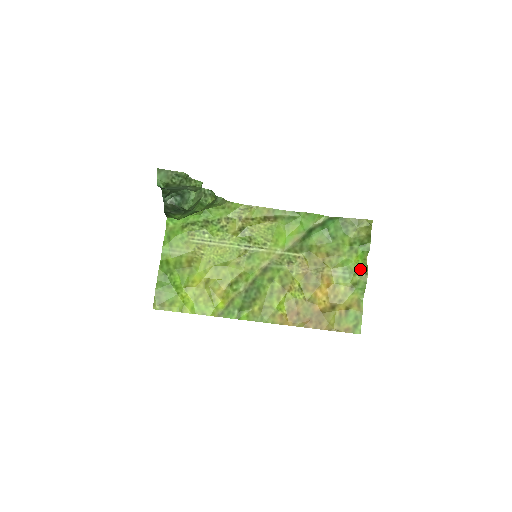
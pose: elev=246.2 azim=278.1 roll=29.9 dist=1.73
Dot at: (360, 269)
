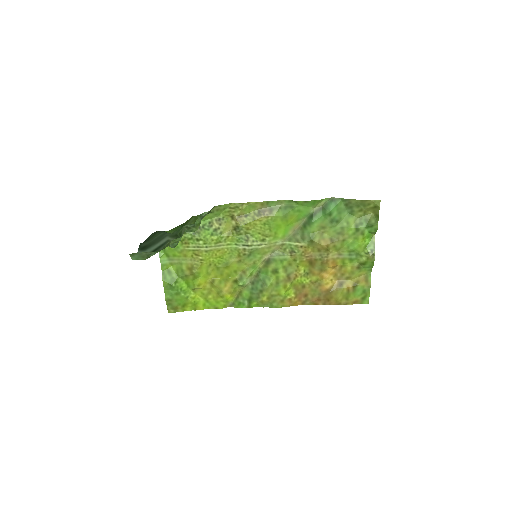
Dot at: (367, 250)
